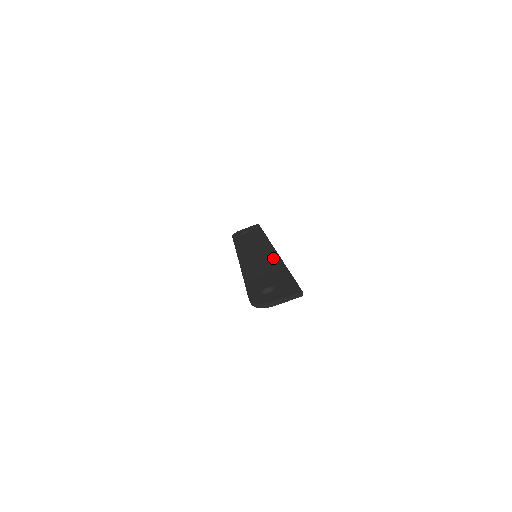
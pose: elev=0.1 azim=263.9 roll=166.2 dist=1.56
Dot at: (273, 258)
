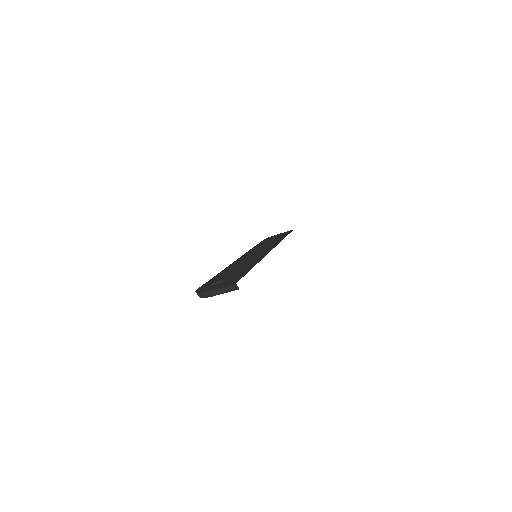
Dot at: (259, 257)
